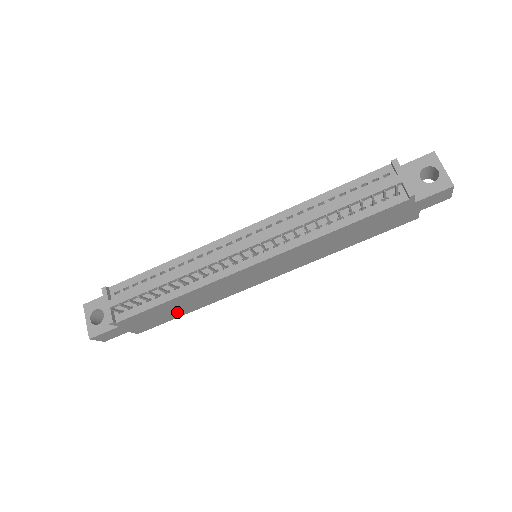
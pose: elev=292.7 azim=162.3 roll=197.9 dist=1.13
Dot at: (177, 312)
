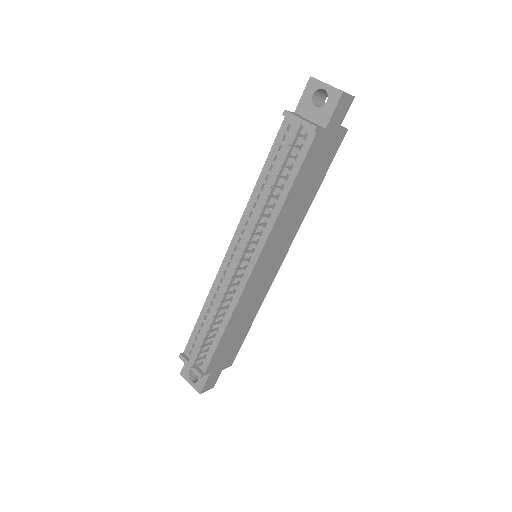
Dot at: (241, 333)
